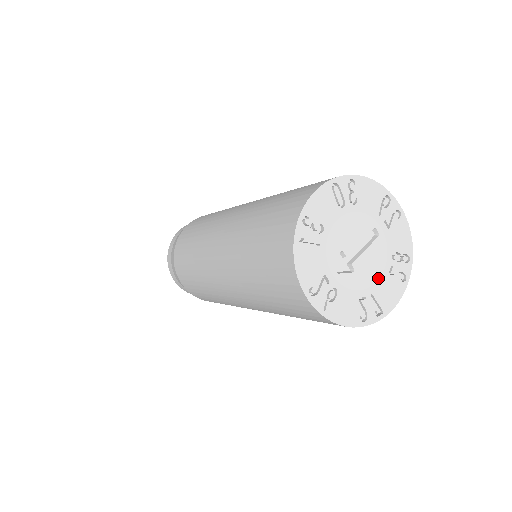
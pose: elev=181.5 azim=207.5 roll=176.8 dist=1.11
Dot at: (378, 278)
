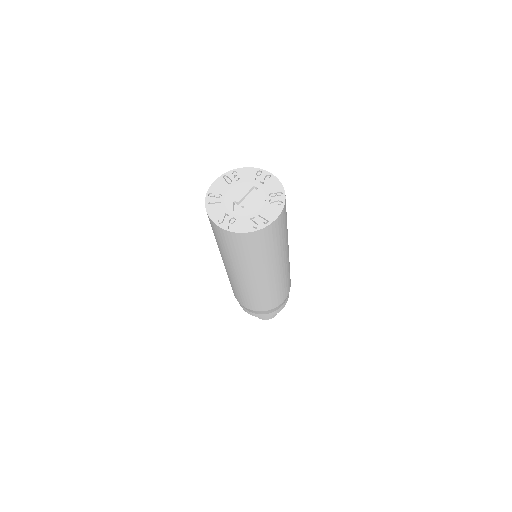
Dot at: (262, 207)
